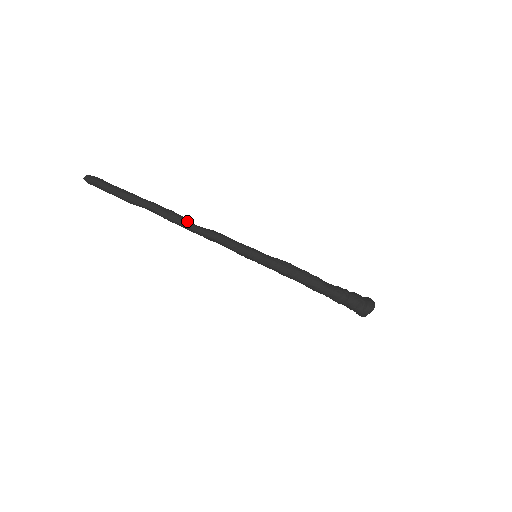
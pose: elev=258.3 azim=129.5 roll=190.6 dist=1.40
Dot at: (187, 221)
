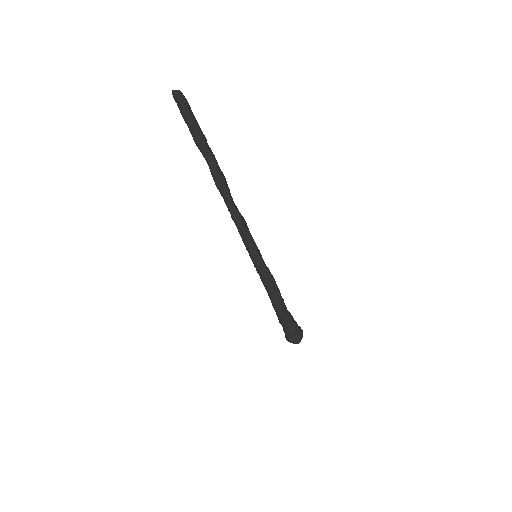
Dot at: (229, 196)
